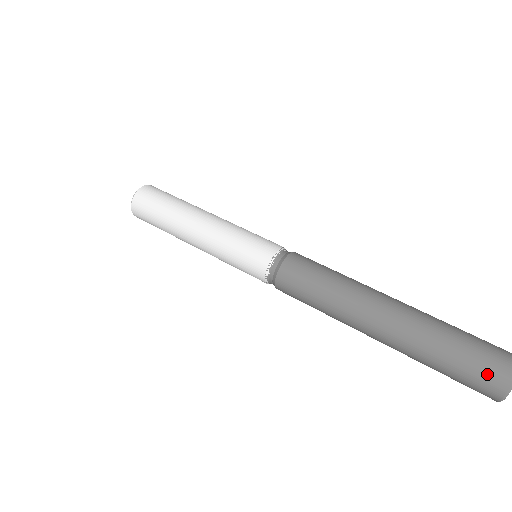
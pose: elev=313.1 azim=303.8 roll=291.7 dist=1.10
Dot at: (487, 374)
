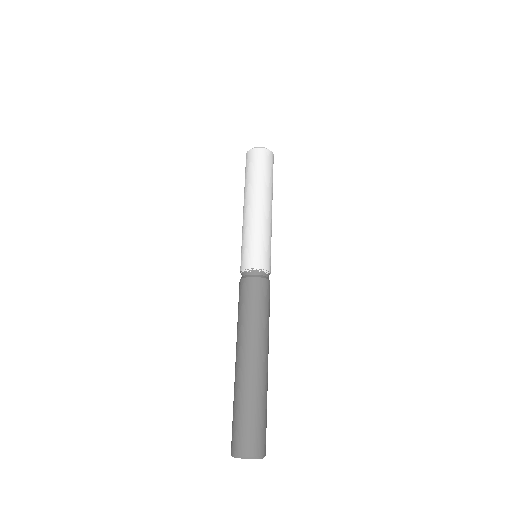
Dot at: (232, 438)
